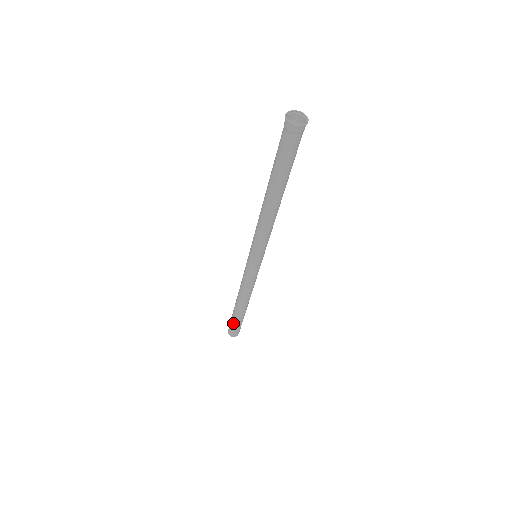
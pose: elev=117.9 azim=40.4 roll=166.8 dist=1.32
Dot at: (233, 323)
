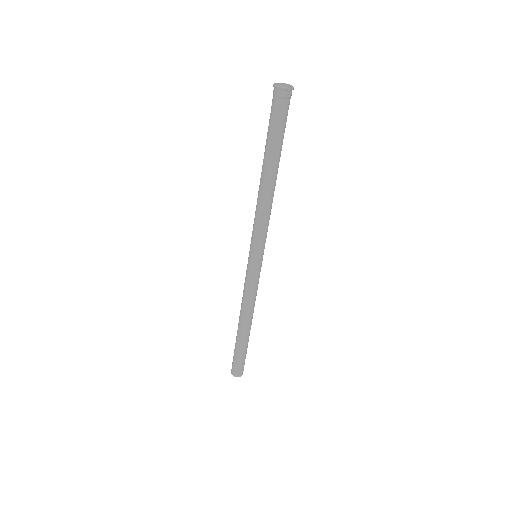
Dot at: (235, 353)
